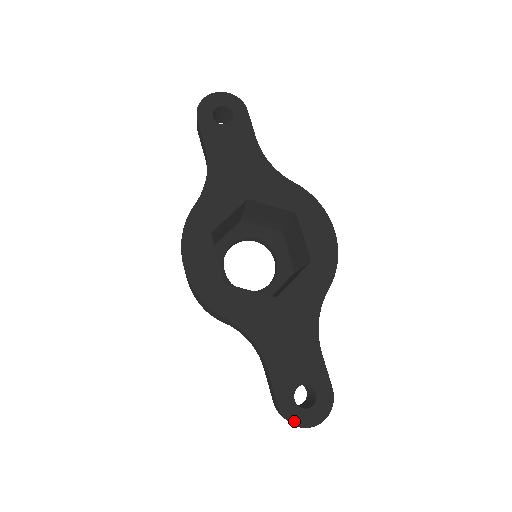
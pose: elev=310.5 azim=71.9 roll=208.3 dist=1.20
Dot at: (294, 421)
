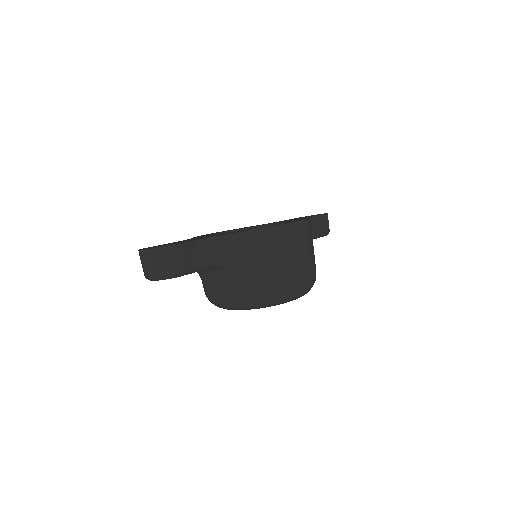
Dot at: occluded
